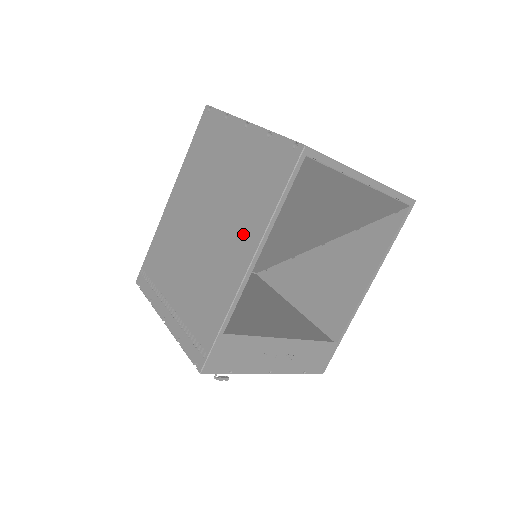
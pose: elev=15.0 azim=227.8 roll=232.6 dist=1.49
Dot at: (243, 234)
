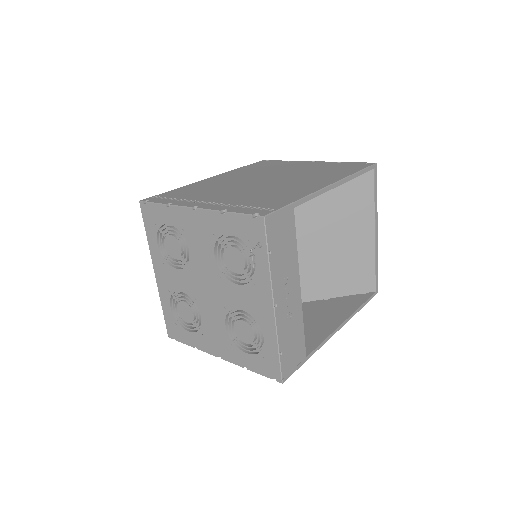
Dot at: (319, 179)
